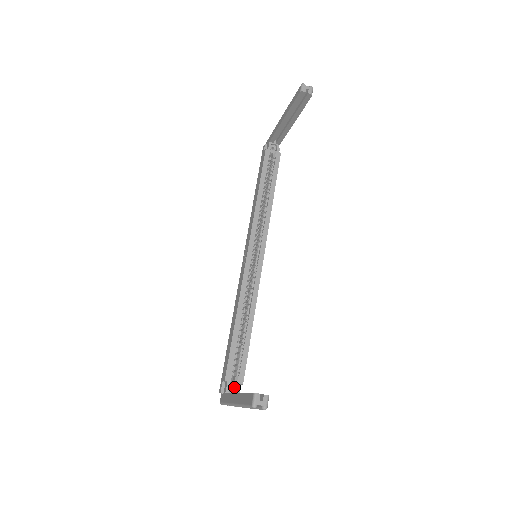
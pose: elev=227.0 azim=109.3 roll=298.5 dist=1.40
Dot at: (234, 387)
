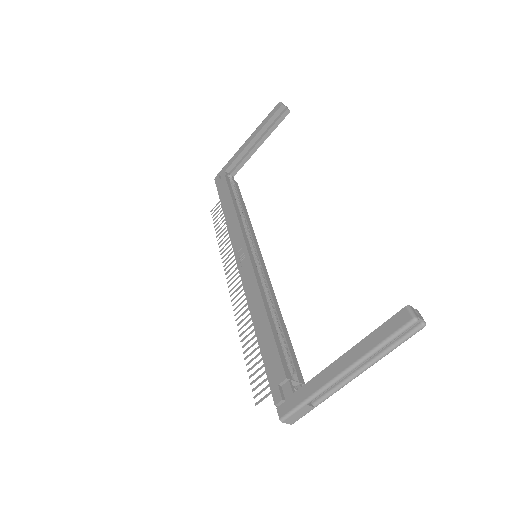
Dot at: (296, 389)
